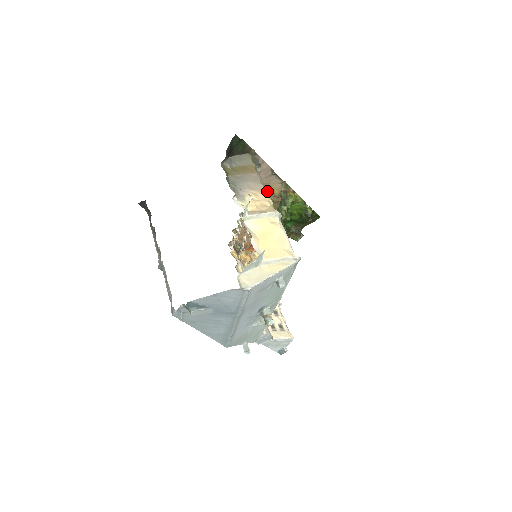
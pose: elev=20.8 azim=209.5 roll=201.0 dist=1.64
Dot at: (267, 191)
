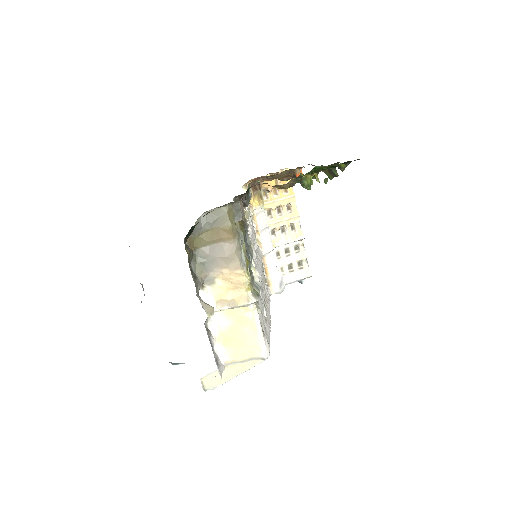
Dot at: occluded
